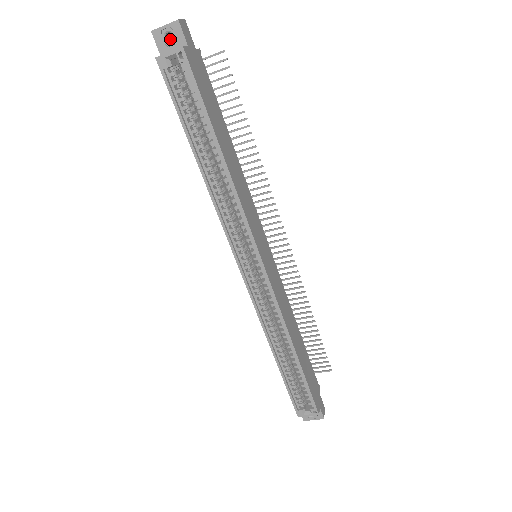
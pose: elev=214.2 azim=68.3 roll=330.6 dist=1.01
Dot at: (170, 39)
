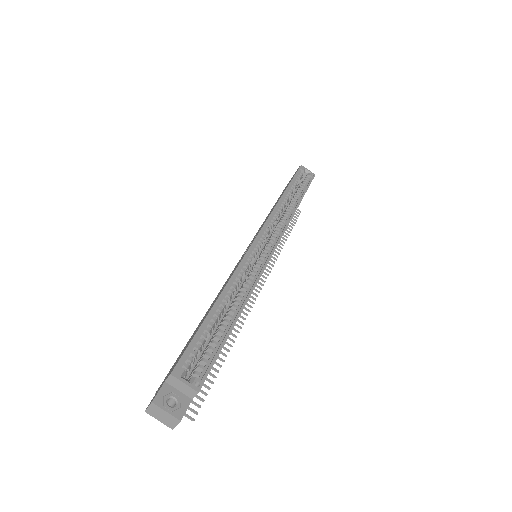
Dot at: occluded
